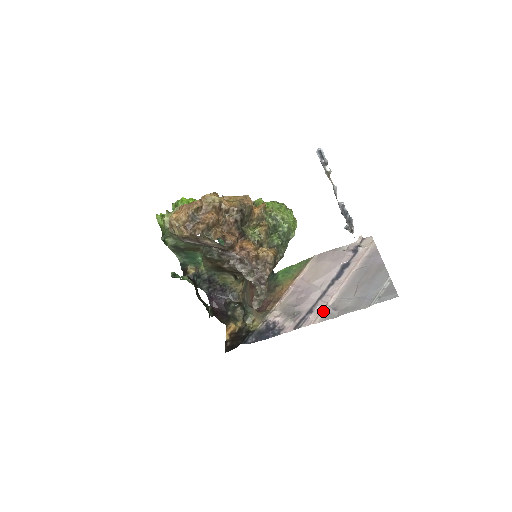
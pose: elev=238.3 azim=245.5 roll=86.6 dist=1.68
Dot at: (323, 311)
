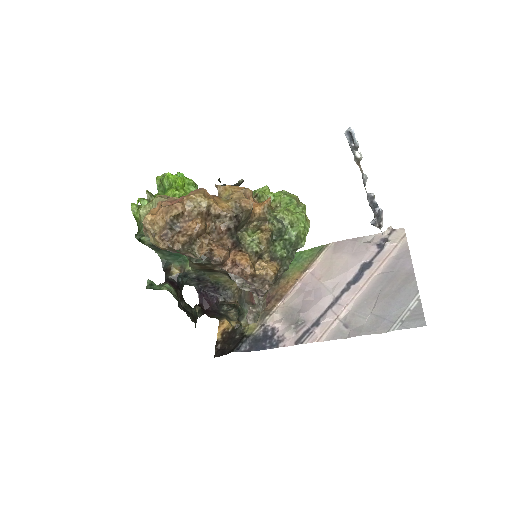
Dot at: (332, 326)
